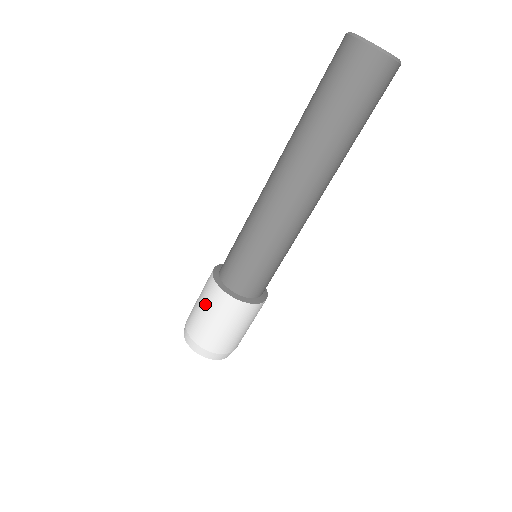
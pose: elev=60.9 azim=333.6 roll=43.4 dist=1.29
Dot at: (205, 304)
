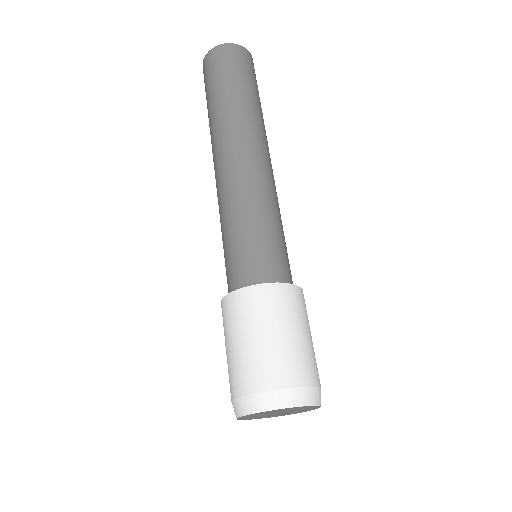
Dot at: (225, 337)
